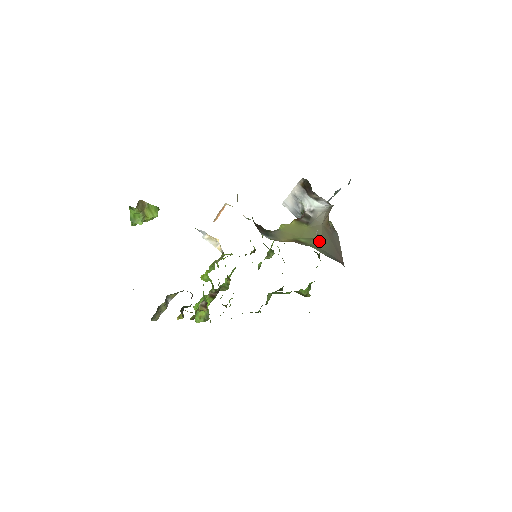
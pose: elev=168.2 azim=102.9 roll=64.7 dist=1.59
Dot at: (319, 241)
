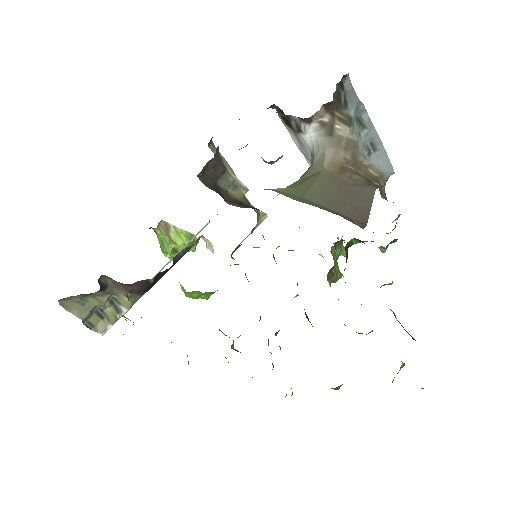
Dot at: (304, 189)
